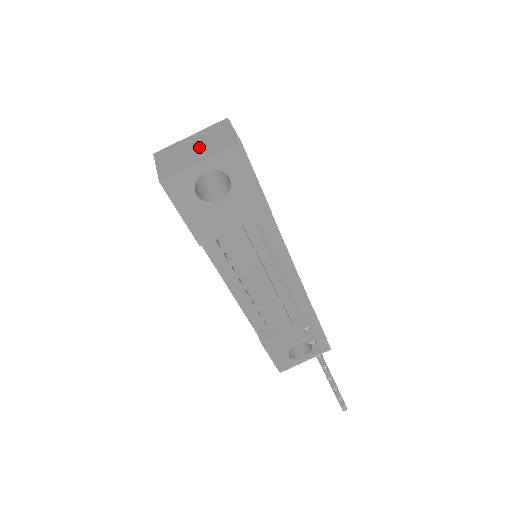
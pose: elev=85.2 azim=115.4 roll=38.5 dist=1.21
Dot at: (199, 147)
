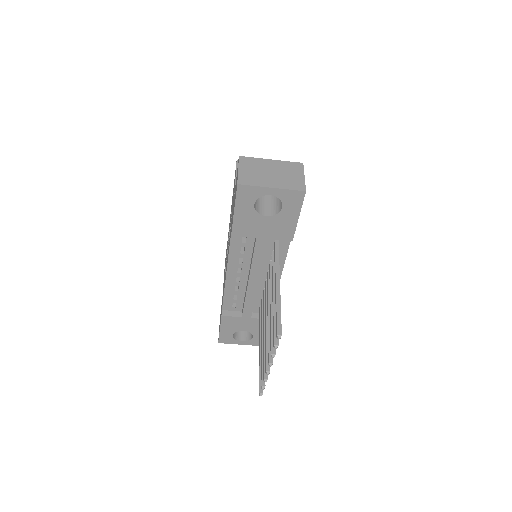
Dot at: (275, 174)
